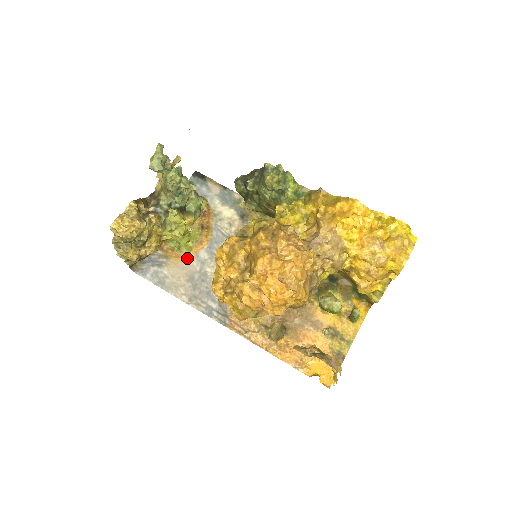
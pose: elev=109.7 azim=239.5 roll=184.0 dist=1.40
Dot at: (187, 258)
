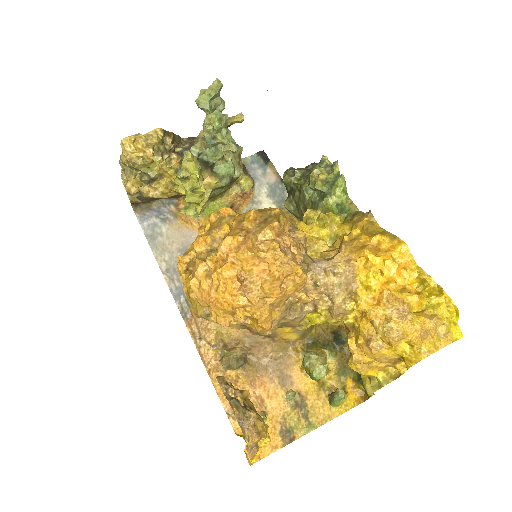
Dot at: (195, 228)
